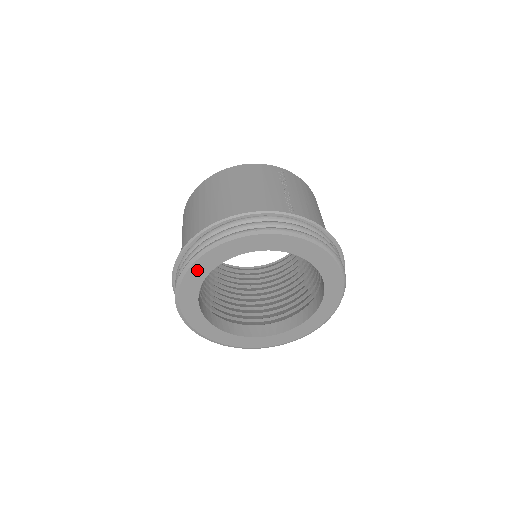
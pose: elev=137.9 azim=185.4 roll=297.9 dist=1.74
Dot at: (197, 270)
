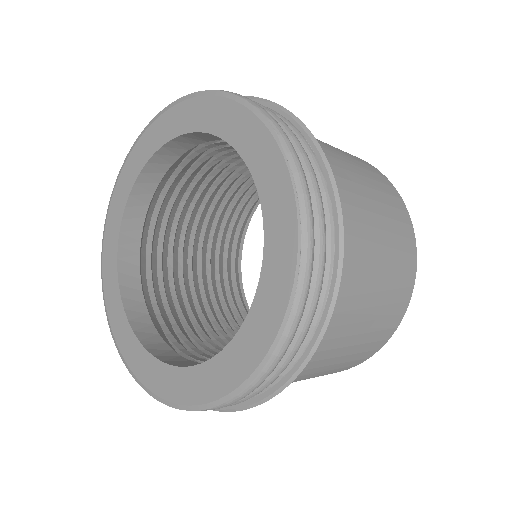
Dot at: (123, 183)
